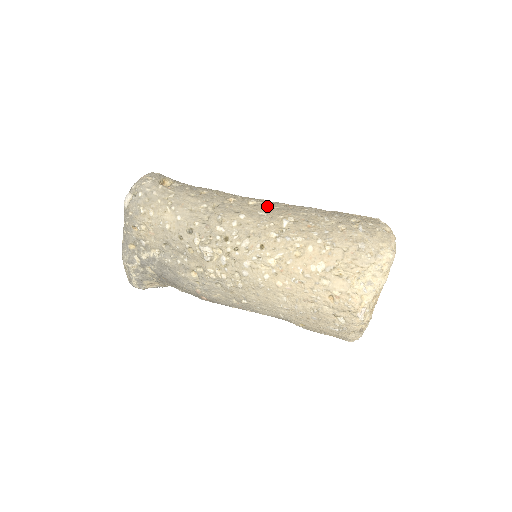
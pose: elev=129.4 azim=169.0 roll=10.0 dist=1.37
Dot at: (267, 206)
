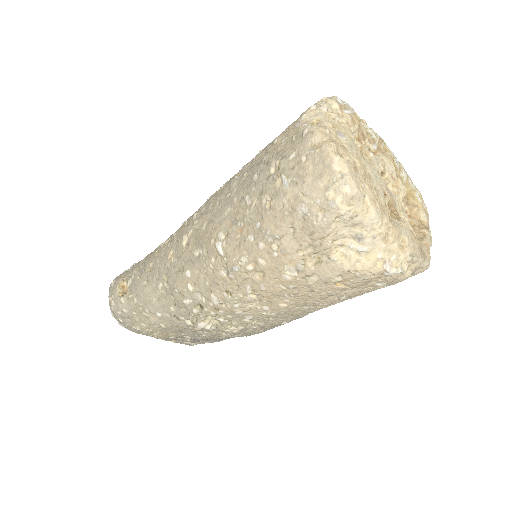
Dot at: (197, 233)
